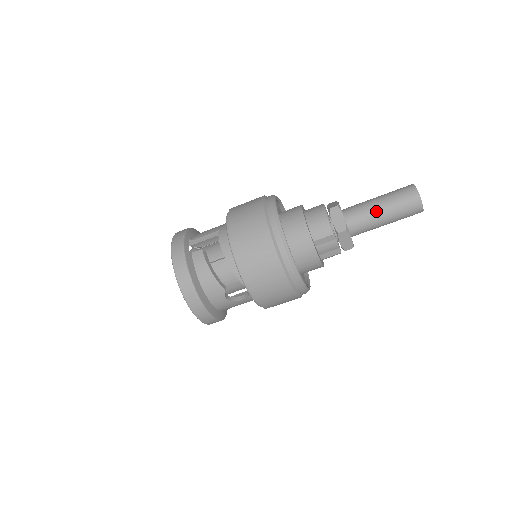
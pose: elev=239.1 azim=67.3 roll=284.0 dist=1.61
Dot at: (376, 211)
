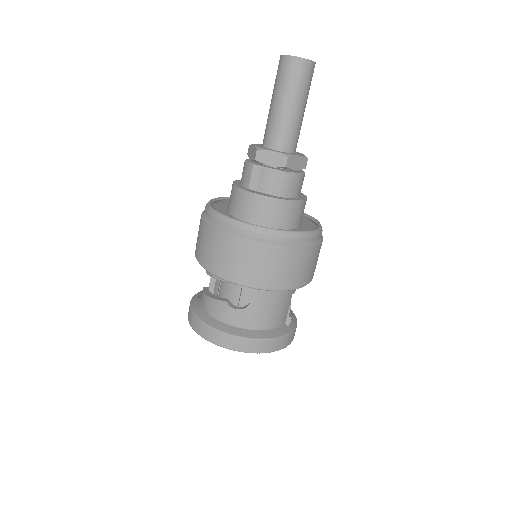
Dot at: (271, 110)
